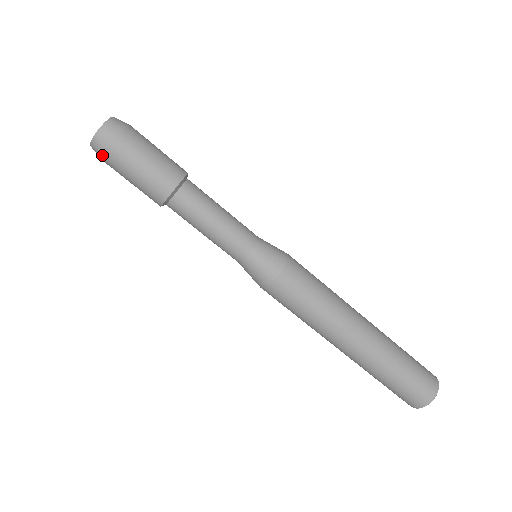
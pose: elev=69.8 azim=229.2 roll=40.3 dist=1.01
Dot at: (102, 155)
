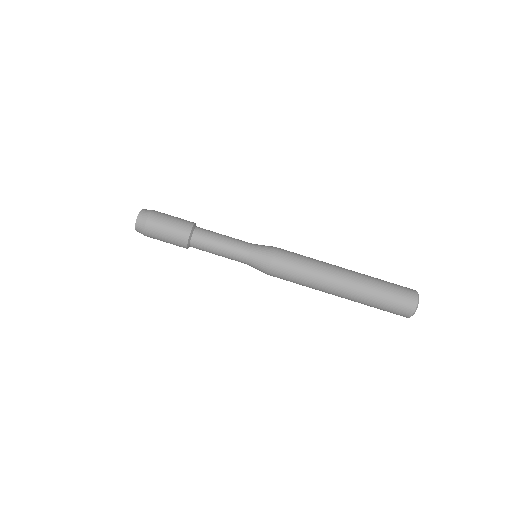
Dot at: occluded
